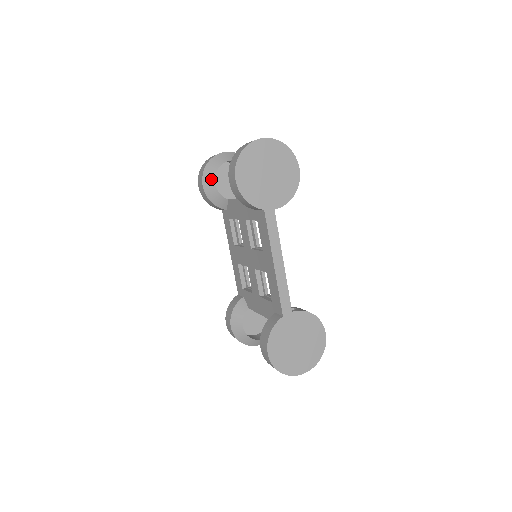
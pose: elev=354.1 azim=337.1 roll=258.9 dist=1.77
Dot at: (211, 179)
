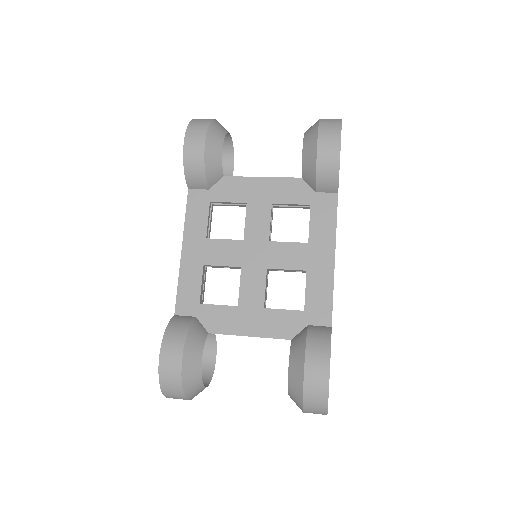
Dot at: (219, 140)
